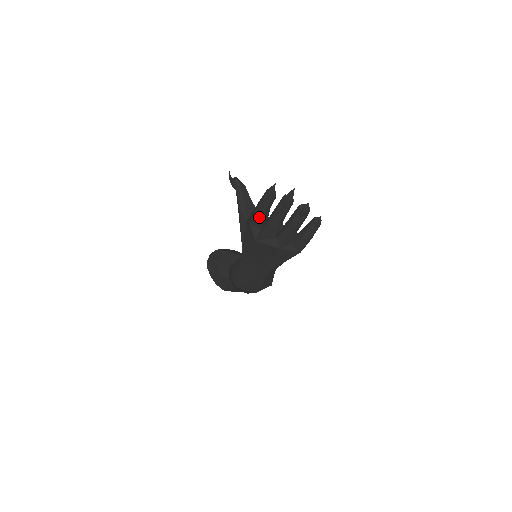
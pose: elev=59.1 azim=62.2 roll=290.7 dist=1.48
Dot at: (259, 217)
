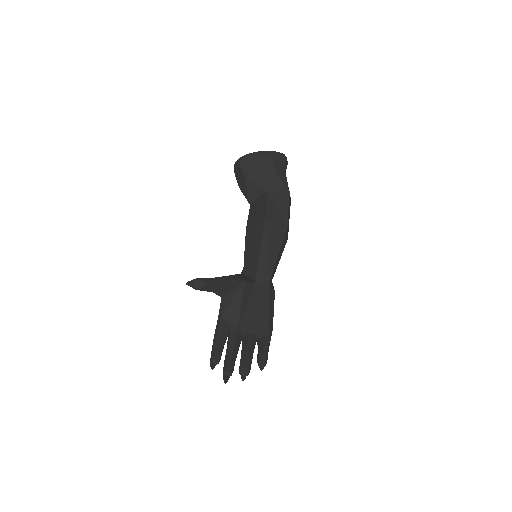
Dot at: occluded
